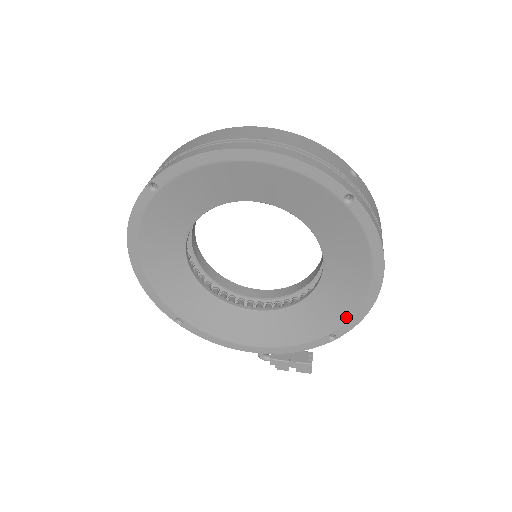
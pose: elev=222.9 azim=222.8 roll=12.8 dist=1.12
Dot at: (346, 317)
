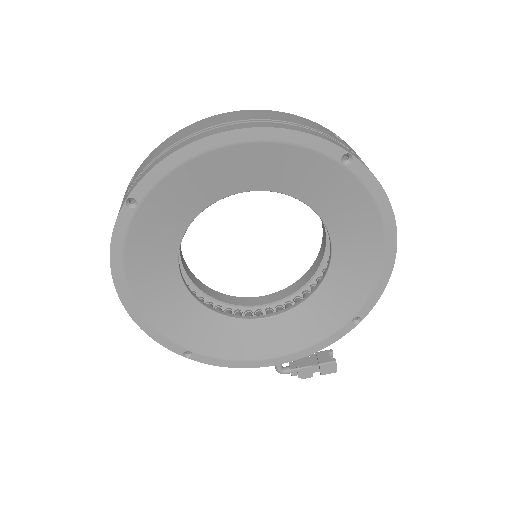
Dot at: (367, 293)
